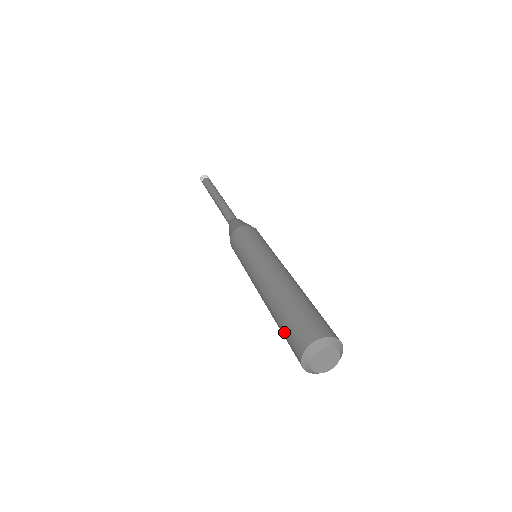
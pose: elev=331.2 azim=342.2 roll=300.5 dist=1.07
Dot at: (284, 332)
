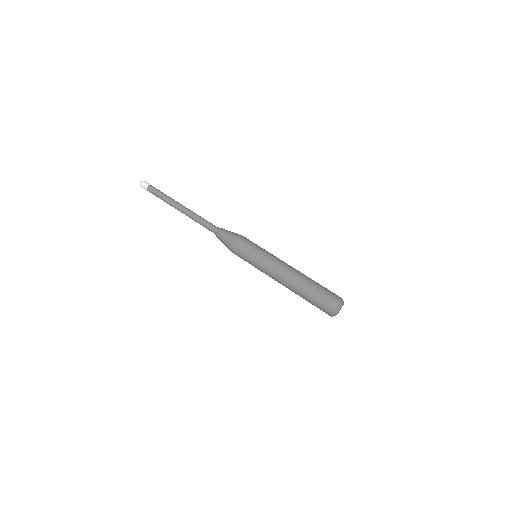
Dot at: occluded
